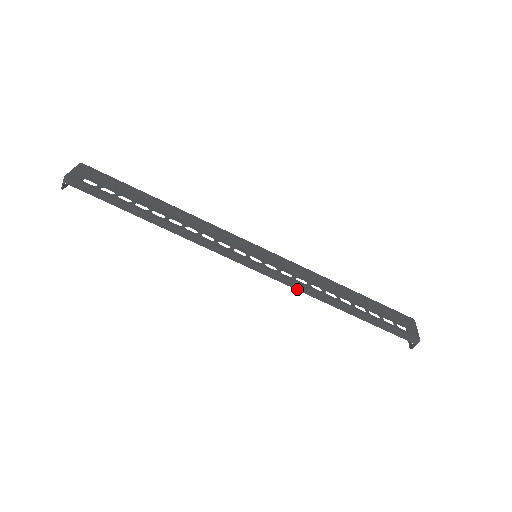
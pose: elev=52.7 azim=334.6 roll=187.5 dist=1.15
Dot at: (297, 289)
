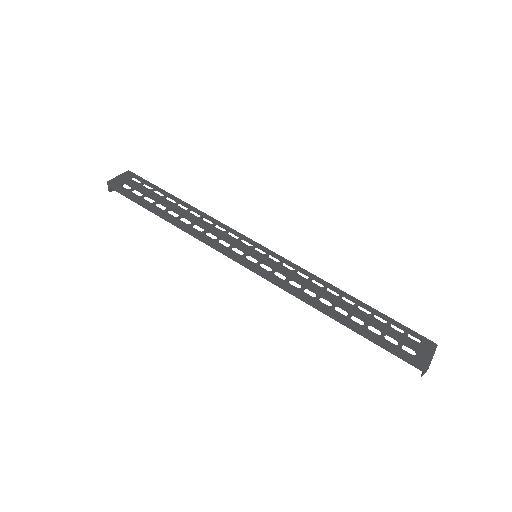
Dot at: (288, 292)
